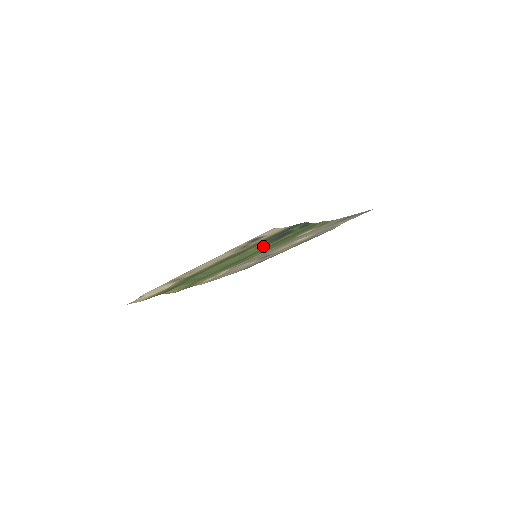
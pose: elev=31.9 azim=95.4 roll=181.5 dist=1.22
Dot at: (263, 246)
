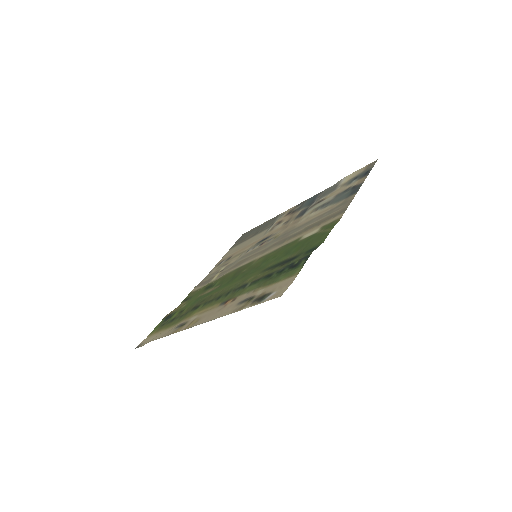
Dot at: (265, 268)
